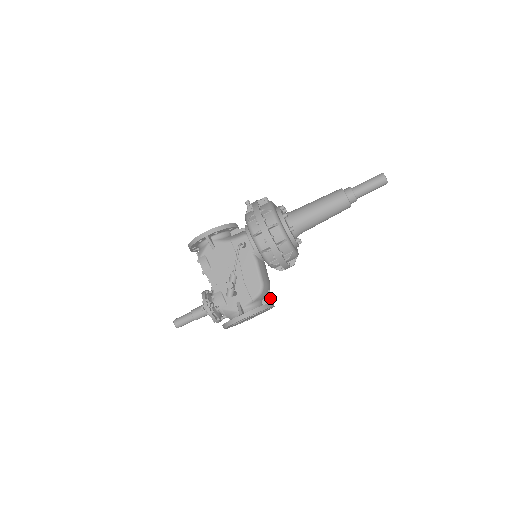
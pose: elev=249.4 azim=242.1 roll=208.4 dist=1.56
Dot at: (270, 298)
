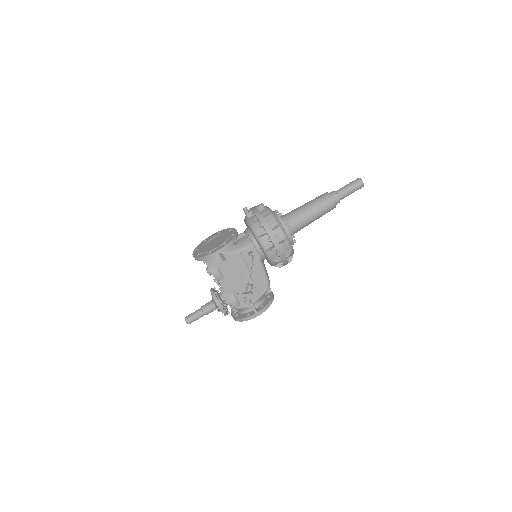
Dot at: (270, 288)
